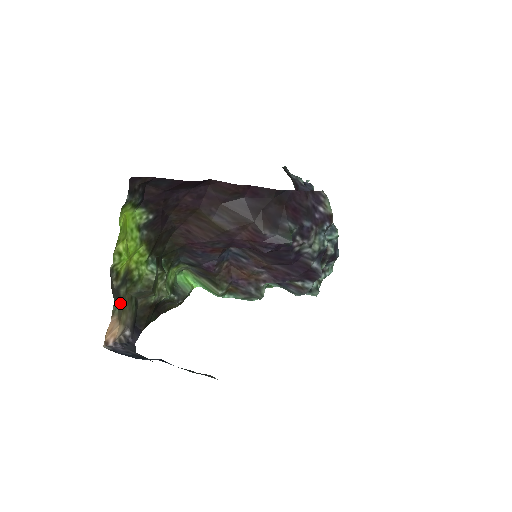
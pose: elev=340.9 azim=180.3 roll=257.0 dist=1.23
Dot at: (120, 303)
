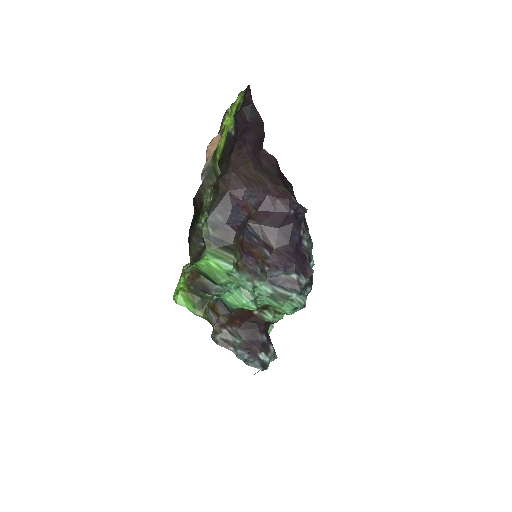
Dot at: occluded
